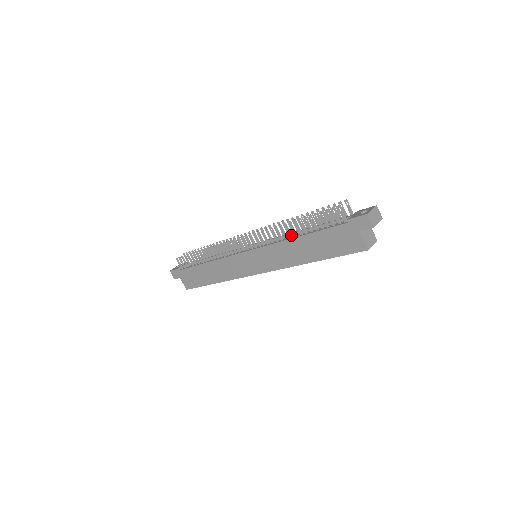
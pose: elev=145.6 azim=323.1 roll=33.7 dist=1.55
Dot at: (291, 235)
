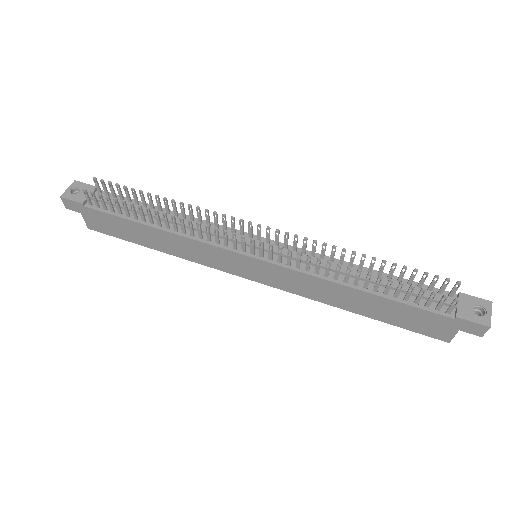
Dot at: (348, 280)
